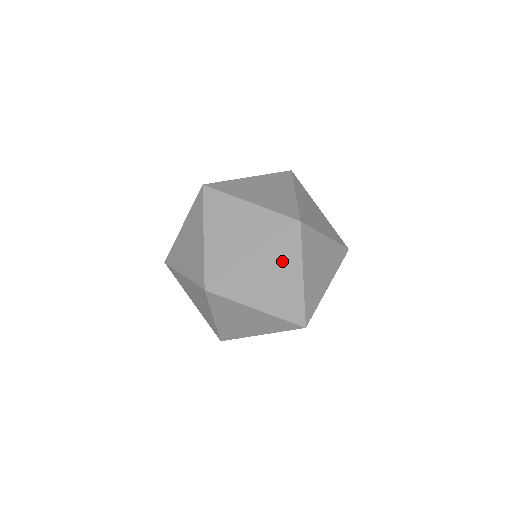
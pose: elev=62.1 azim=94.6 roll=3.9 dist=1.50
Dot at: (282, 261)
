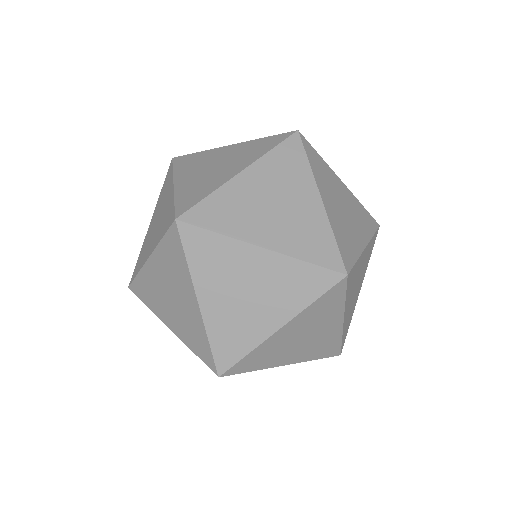
Dot at: (285, 178)
